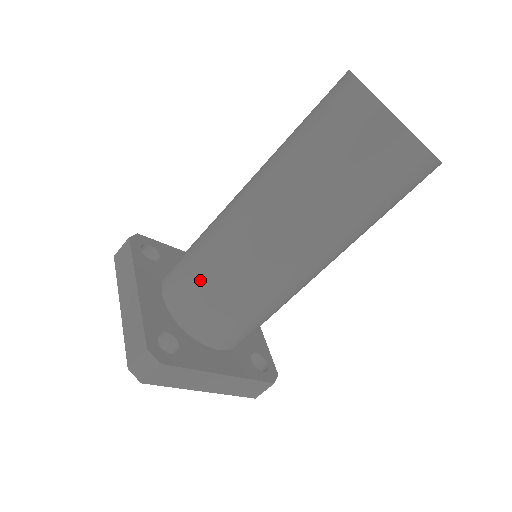
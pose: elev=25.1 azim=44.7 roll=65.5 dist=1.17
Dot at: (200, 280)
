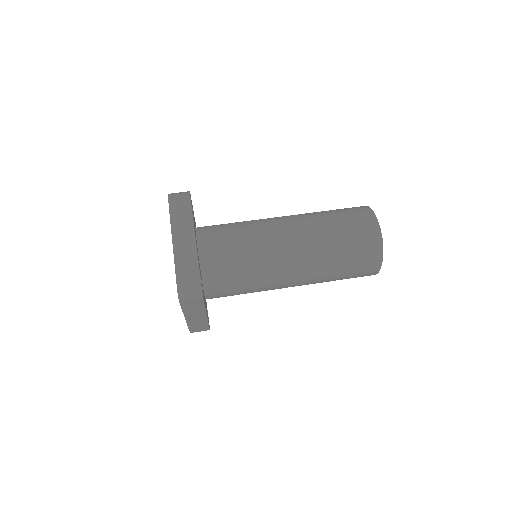
Dot at: (235, 257)
